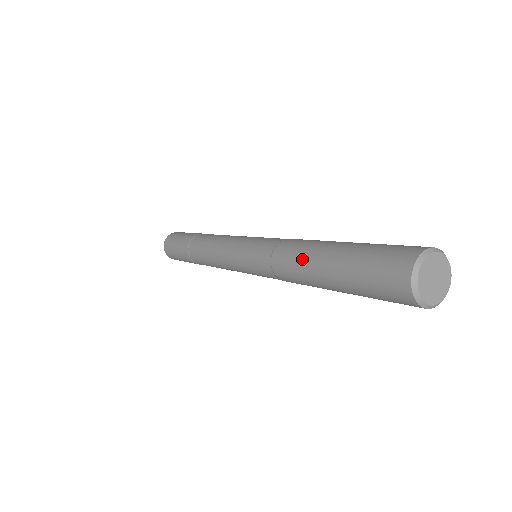
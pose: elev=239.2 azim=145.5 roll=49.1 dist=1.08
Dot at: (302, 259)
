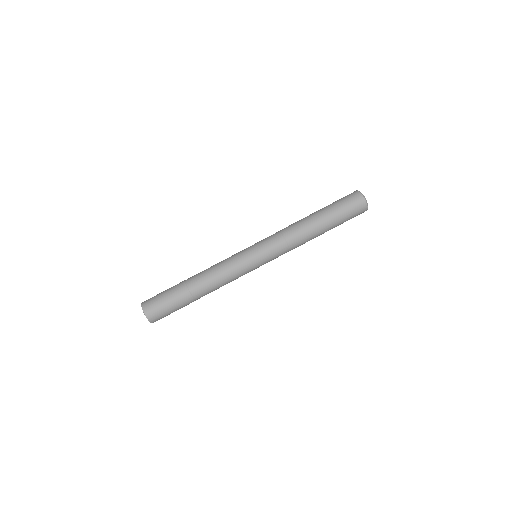
Dot at: (303, 219)
